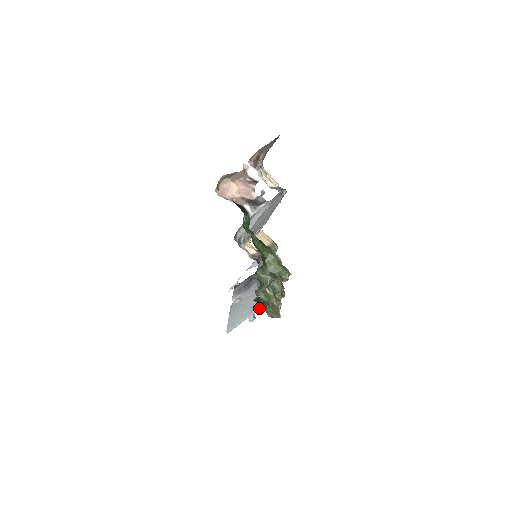
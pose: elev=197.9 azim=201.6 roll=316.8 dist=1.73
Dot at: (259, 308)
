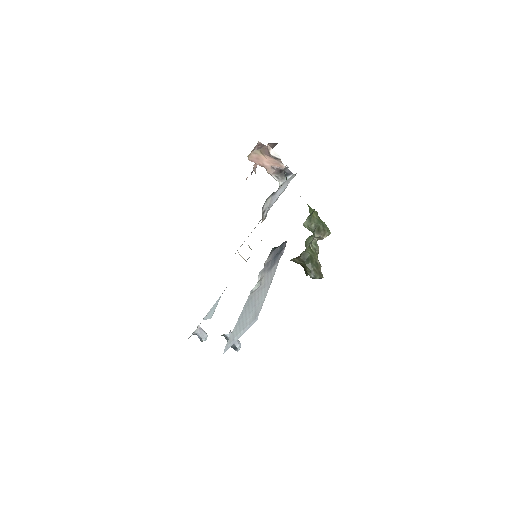
Dot at: (257, 319)
